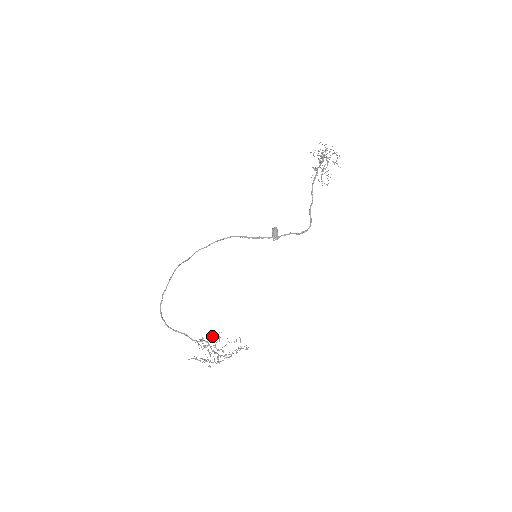
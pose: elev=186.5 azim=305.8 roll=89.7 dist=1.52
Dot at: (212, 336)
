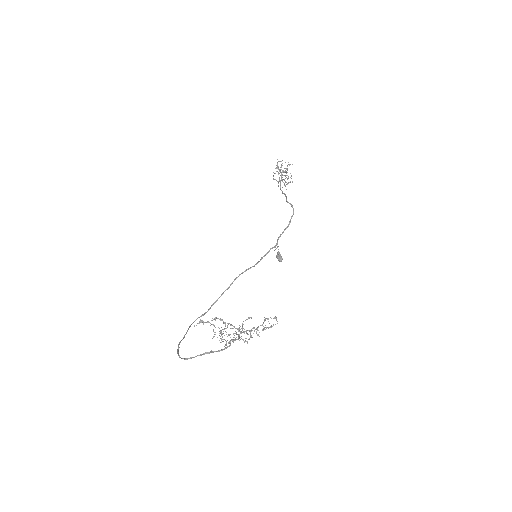
Dot at: occluded
